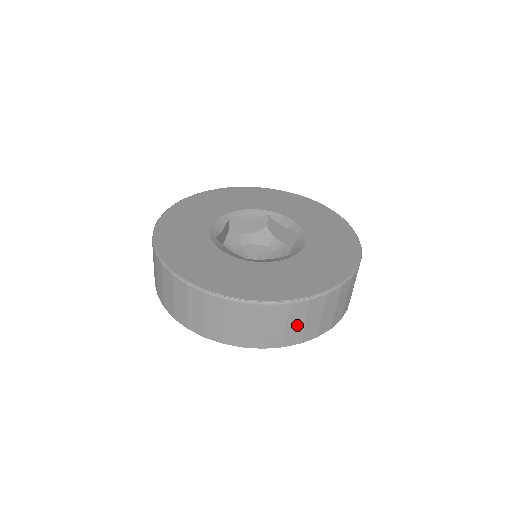
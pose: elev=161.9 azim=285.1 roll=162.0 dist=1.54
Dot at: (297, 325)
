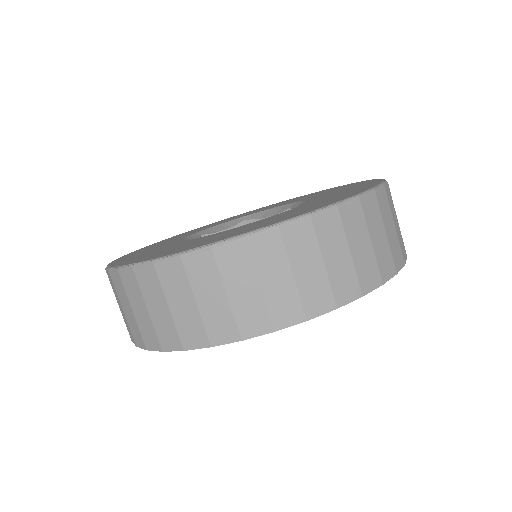
Dot at: (363, 249)
